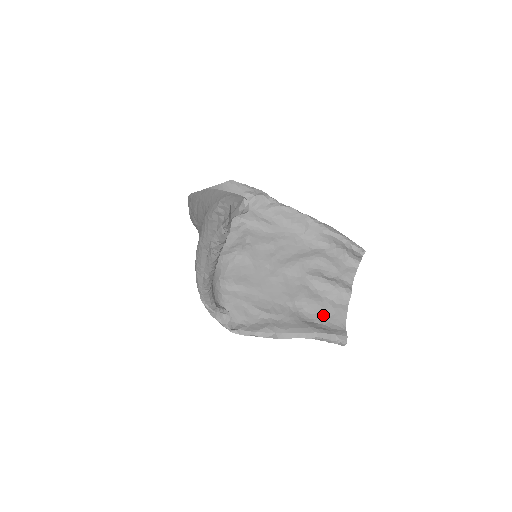
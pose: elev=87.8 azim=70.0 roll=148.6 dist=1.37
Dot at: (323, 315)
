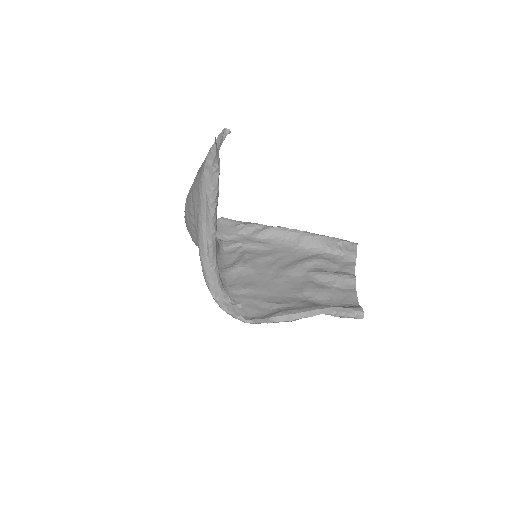
Dot at: (334, 299)
